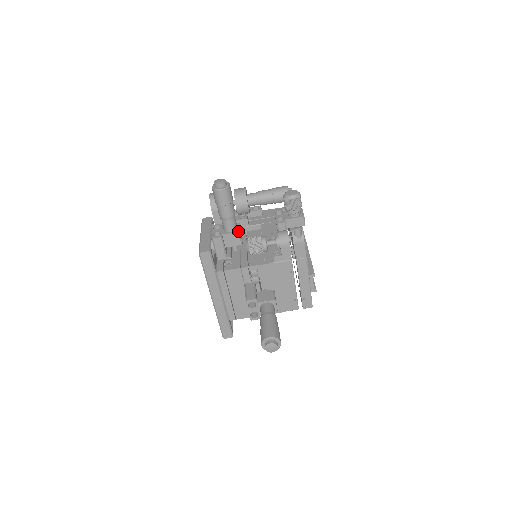
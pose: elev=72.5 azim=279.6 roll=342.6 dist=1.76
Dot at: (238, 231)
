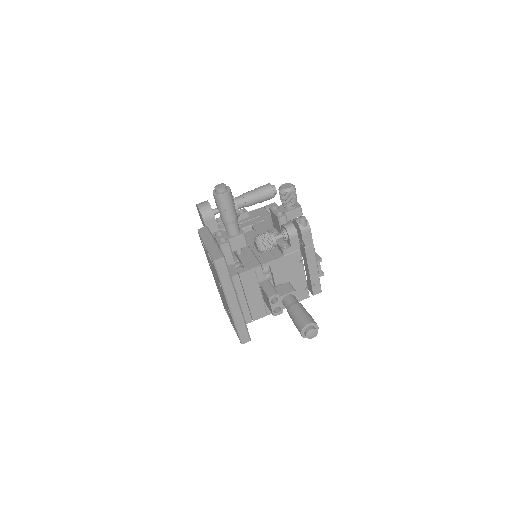
Dot at: (243, 233)
